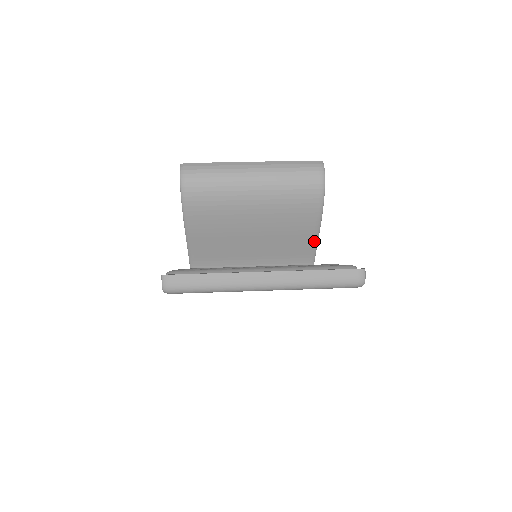
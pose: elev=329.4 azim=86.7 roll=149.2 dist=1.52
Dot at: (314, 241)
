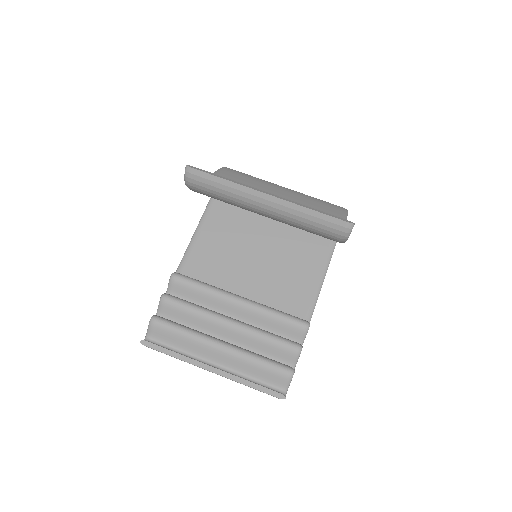
Dot at: occluded
